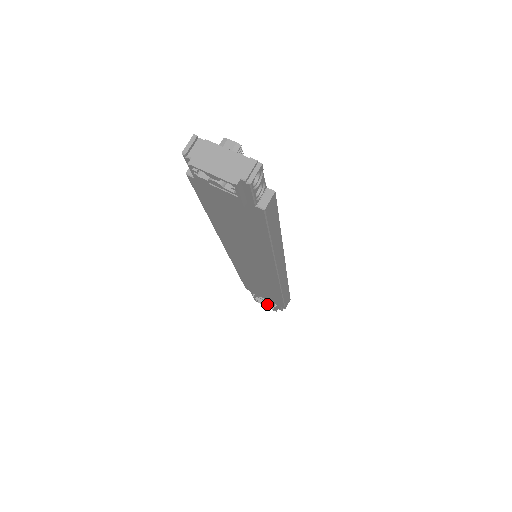
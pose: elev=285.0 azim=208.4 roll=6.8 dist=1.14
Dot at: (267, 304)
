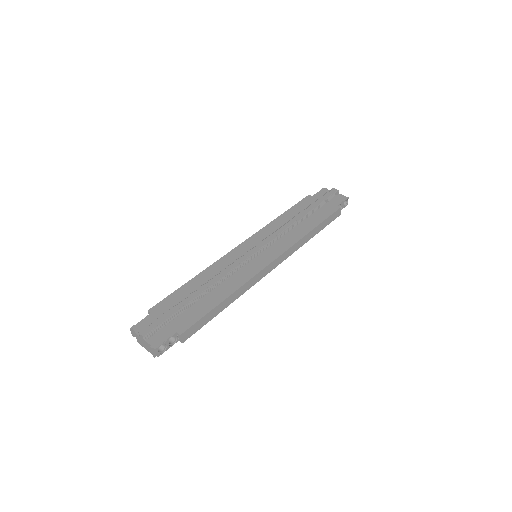
Dot at: occluded
